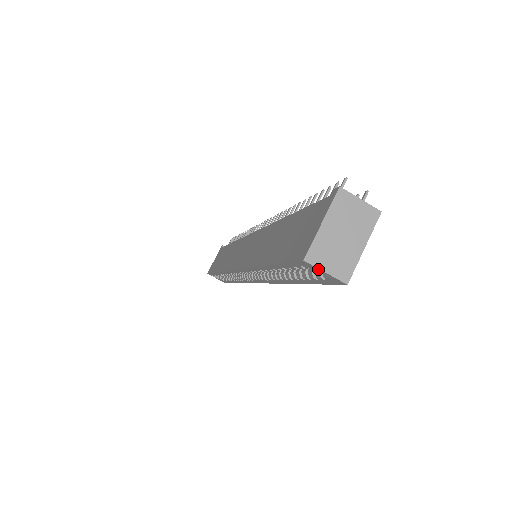
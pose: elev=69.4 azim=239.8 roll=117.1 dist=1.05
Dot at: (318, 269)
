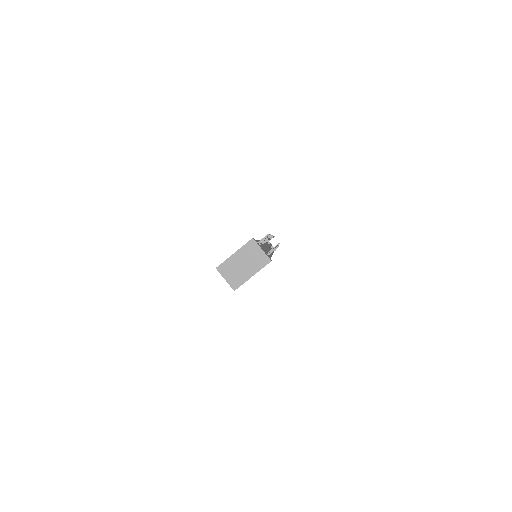
Dot at: (222, 276)
